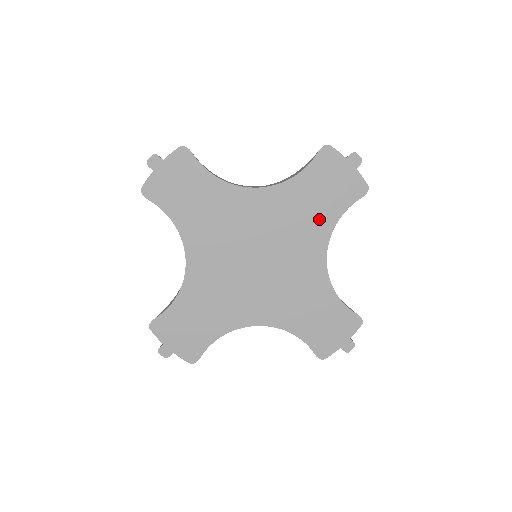
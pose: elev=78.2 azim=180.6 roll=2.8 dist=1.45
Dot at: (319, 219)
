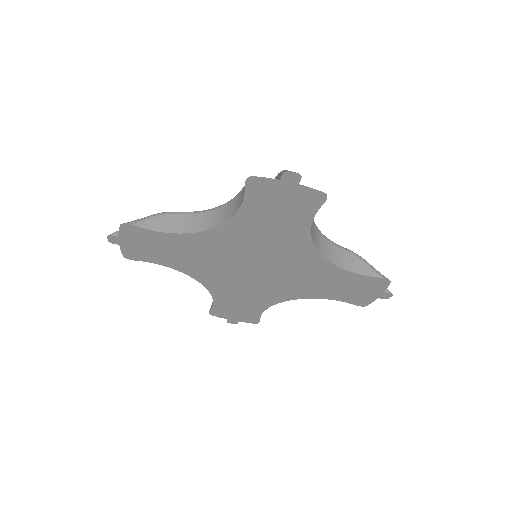
Dot at: (319, 290)
